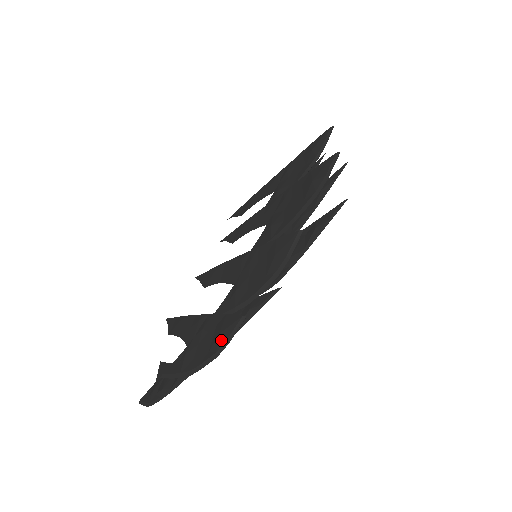
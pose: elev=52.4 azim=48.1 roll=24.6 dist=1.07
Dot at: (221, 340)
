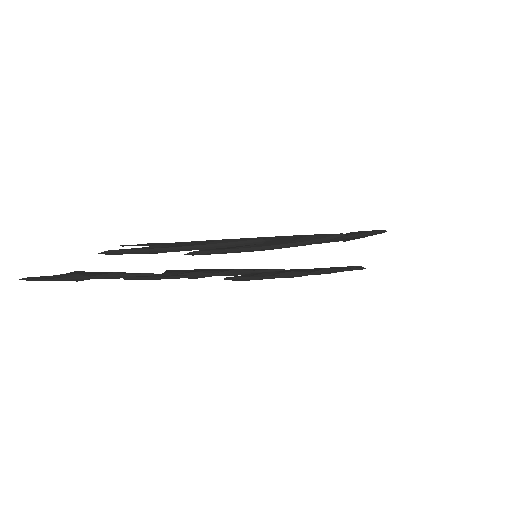
Dot at: (225, 241)
